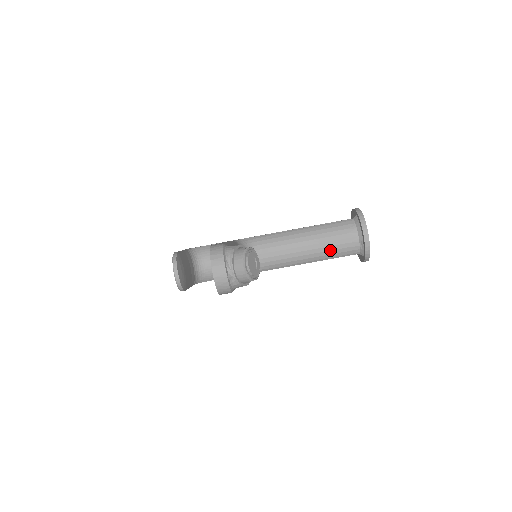
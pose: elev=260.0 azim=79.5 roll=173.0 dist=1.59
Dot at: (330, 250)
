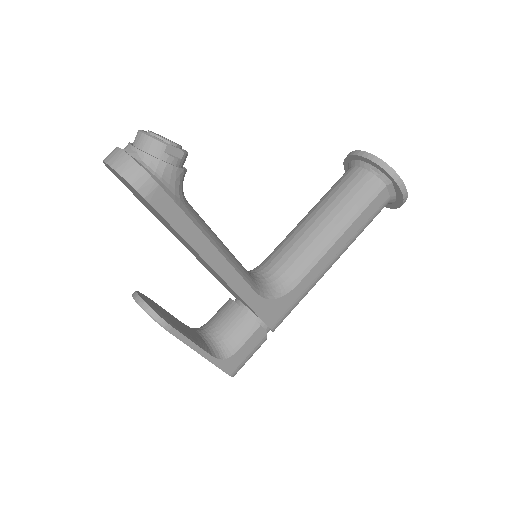
Dot at: (346, 203)
